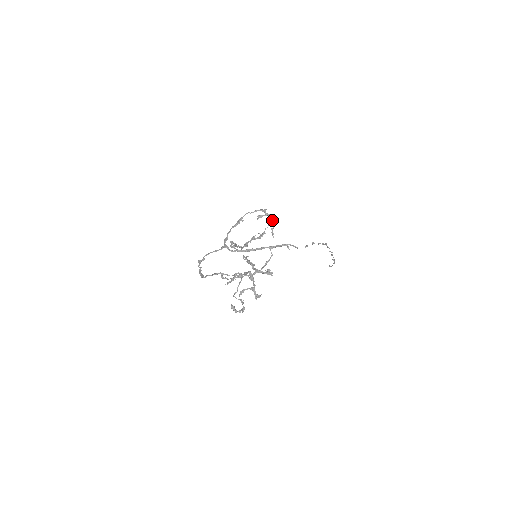
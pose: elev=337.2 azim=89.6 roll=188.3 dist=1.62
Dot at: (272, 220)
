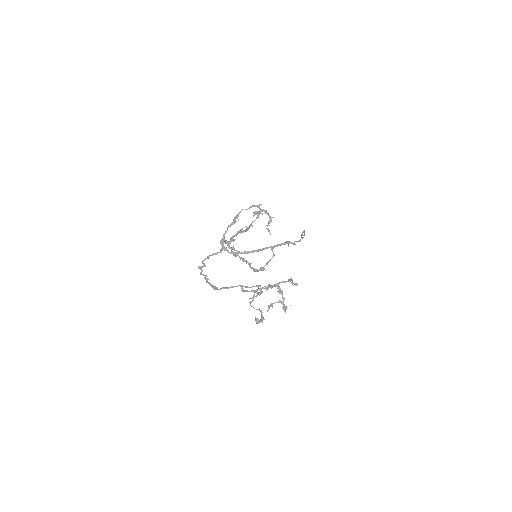
Dot at: (261, 213)
